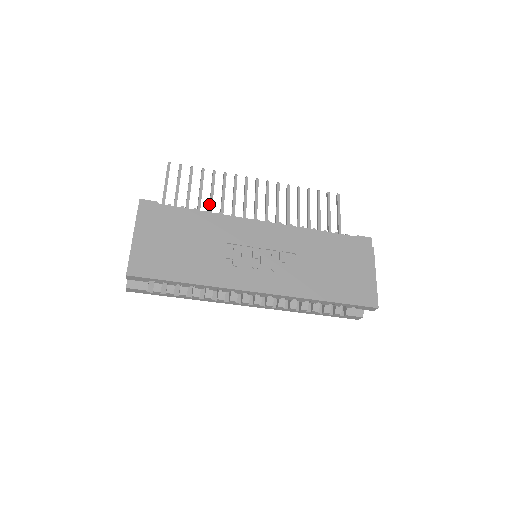
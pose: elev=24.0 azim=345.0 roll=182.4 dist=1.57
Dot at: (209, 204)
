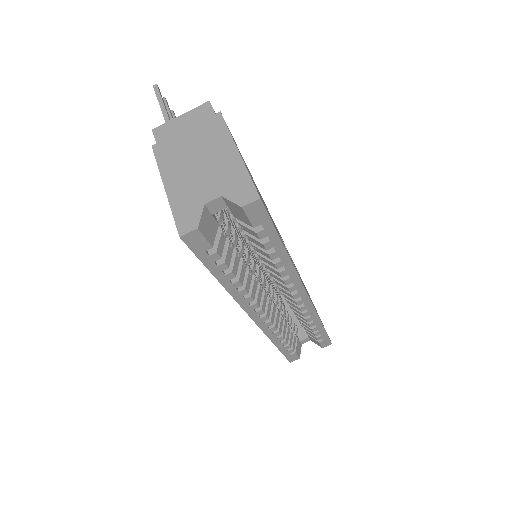
Dot at: occluded
